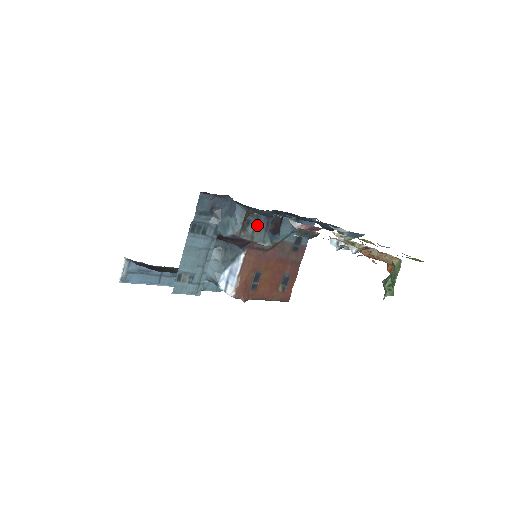
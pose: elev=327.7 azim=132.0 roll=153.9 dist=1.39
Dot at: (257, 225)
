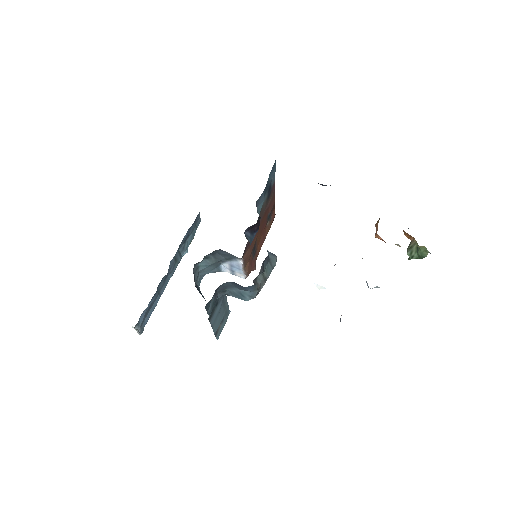
Dot at: (263, 269)
